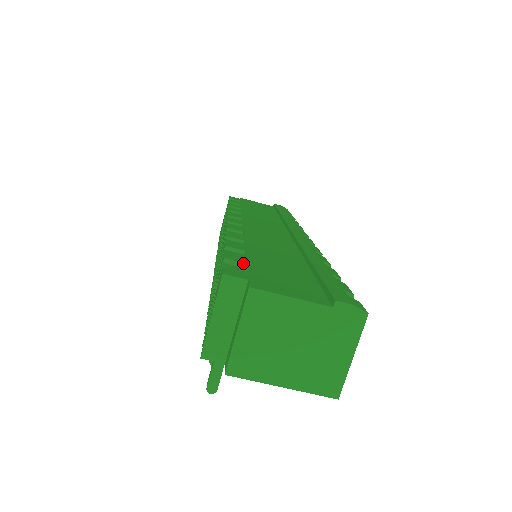
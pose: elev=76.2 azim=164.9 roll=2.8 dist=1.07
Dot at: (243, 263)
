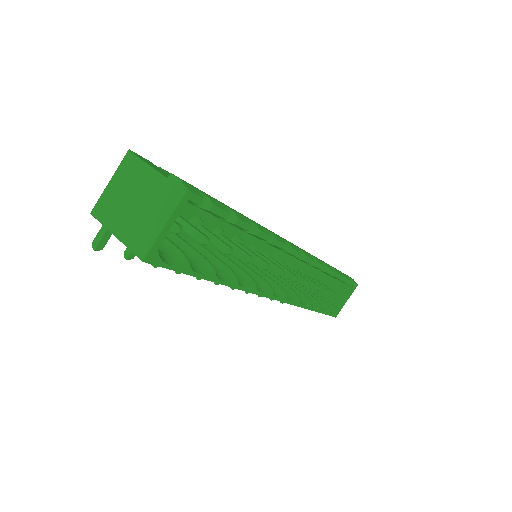
Dot at: (168, 173)
